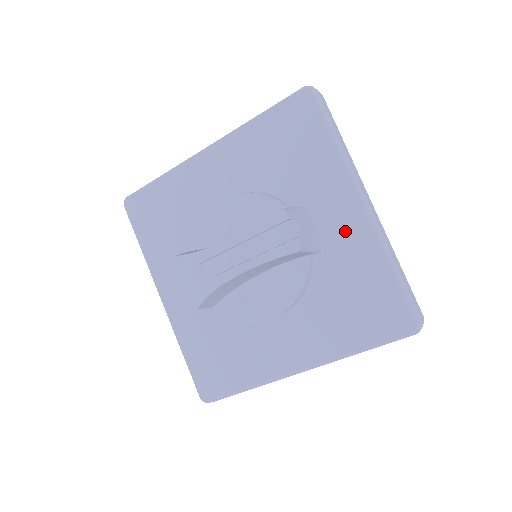
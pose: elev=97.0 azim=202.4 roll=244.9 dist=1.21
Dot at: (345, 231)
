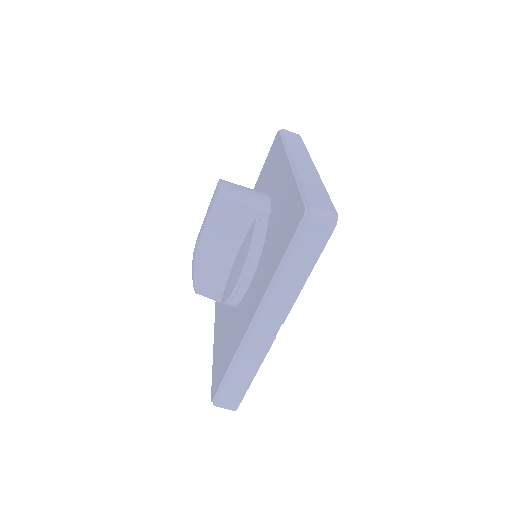
Dot at: (281, 187)
